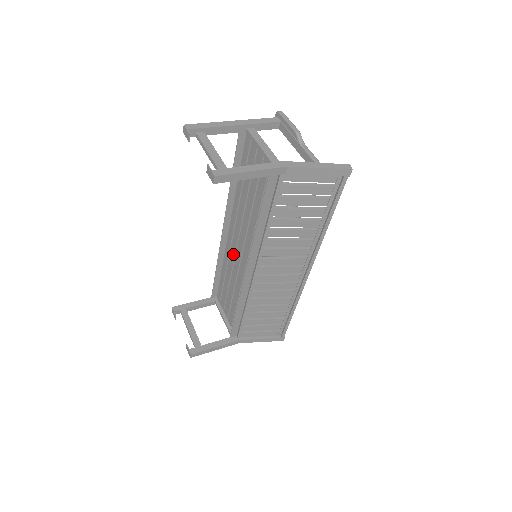
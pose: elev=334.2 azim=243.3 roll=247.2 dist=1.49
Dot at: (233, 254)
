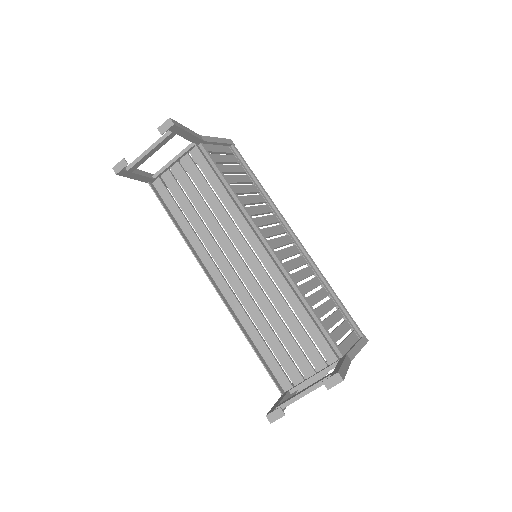
Dot at: (243, 291)
